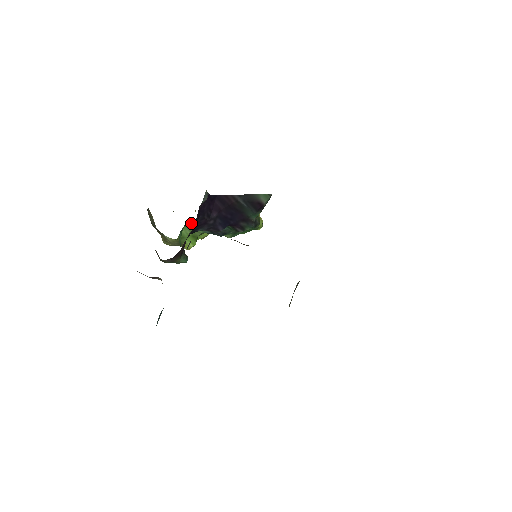
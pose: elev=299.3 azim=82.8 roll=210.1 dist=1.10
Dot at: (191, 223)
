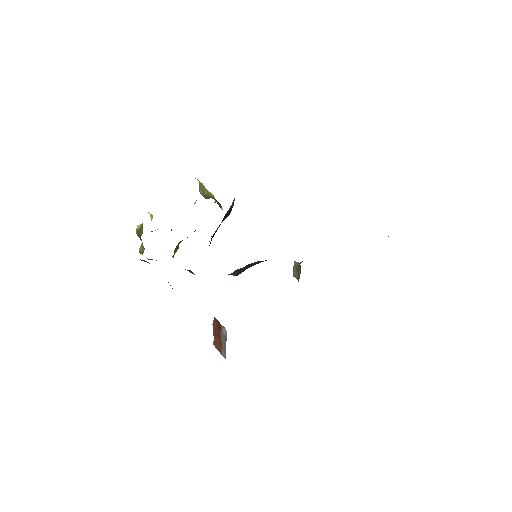
Dot at: occluded
